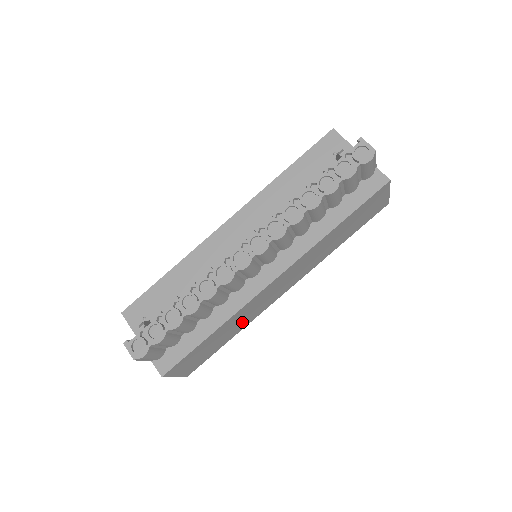
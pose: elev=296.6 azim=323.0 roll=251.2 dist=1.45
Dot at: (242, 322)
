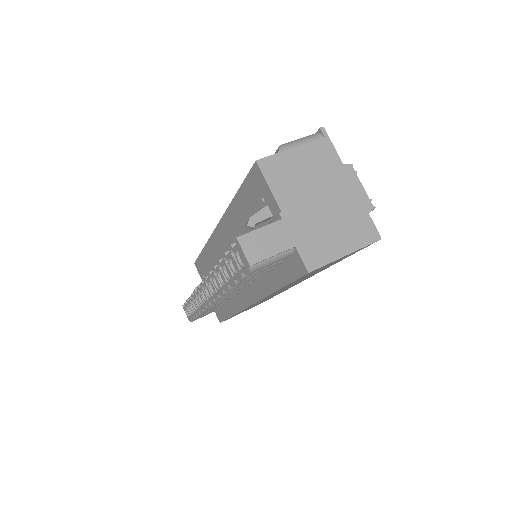
Dot at: occluded
